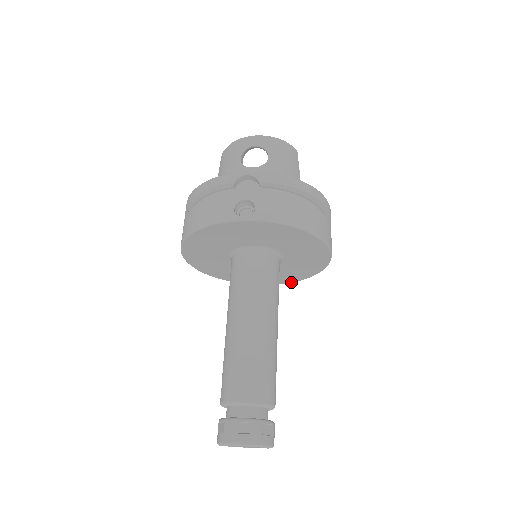
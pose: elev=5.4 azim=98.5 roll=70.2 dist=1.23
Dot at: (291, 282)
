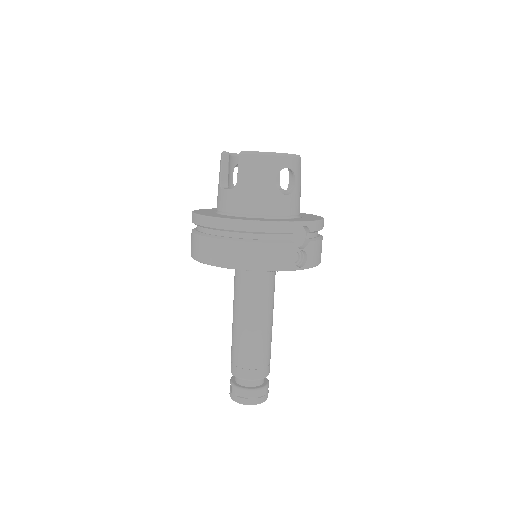
Dot at: occluded
